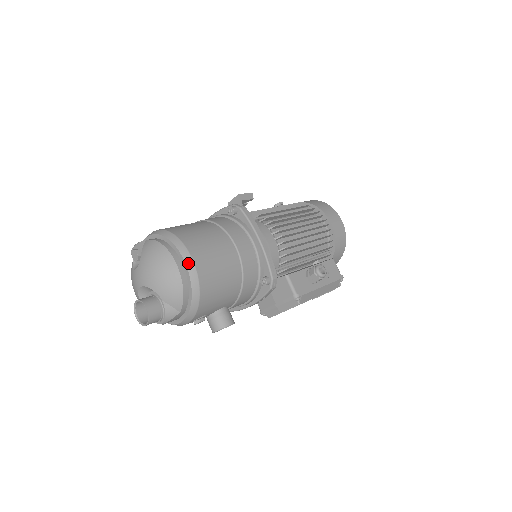
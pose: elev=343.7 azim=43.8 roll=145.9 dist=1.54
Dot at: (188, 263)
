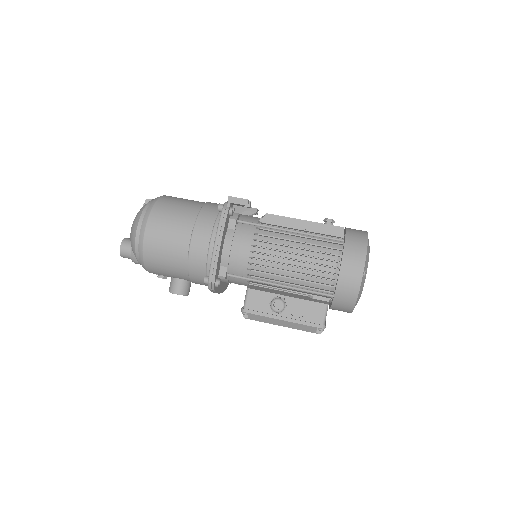
Dot at: (141, 232)
